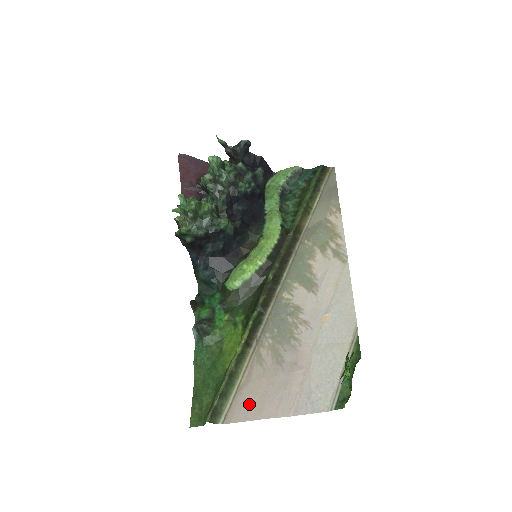
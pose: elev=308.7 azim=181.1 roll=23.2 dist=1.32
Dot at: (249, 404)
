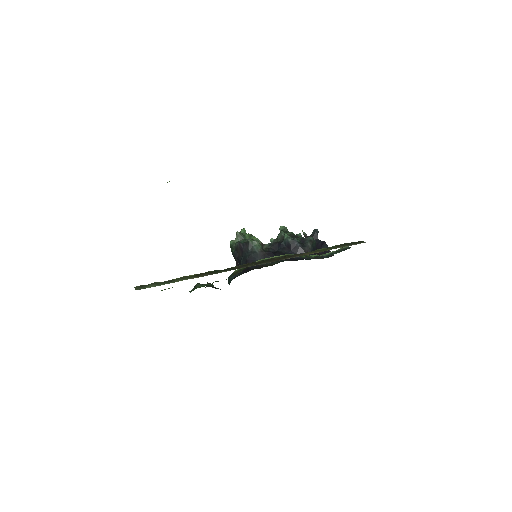
Dot at: occluded
